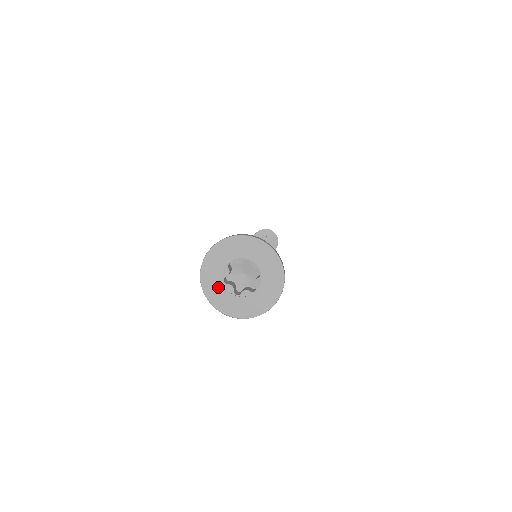
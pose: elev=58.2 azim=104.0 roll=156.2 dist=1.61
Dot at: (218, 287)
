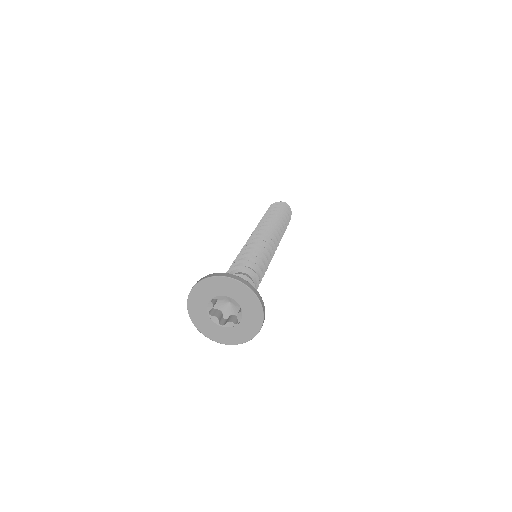
Dot at: (204, 297)
